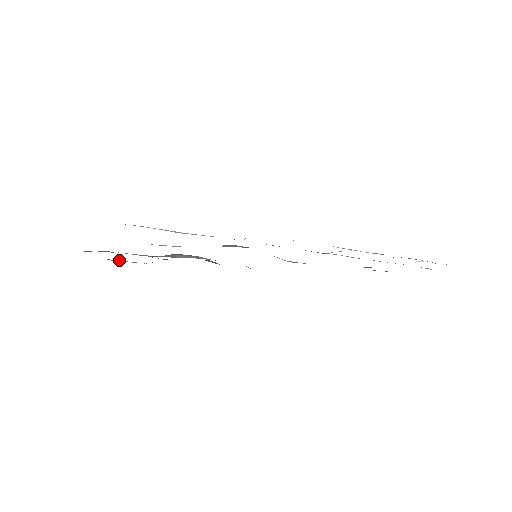
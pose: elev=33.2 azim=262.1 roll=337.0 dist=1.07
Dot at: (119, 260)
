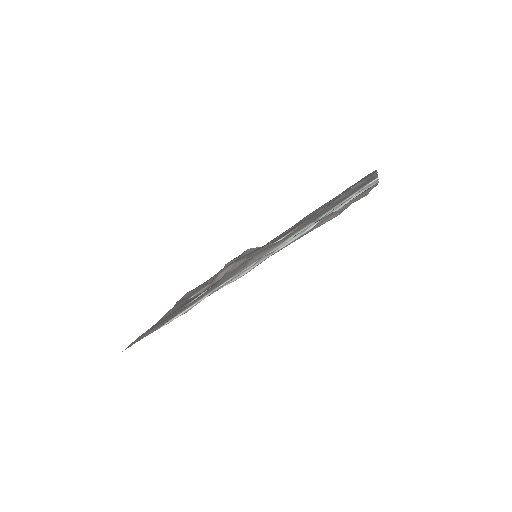
Dot at: occluded
